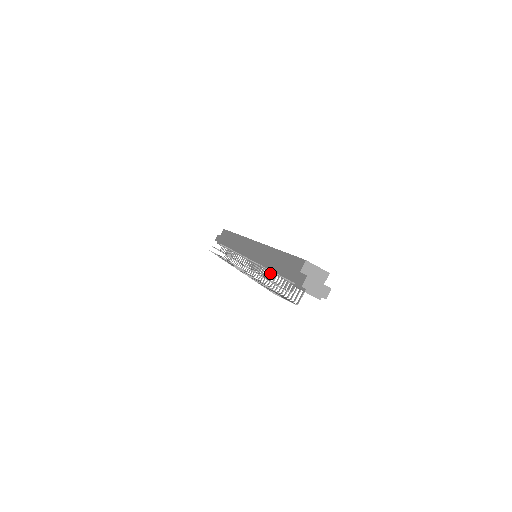
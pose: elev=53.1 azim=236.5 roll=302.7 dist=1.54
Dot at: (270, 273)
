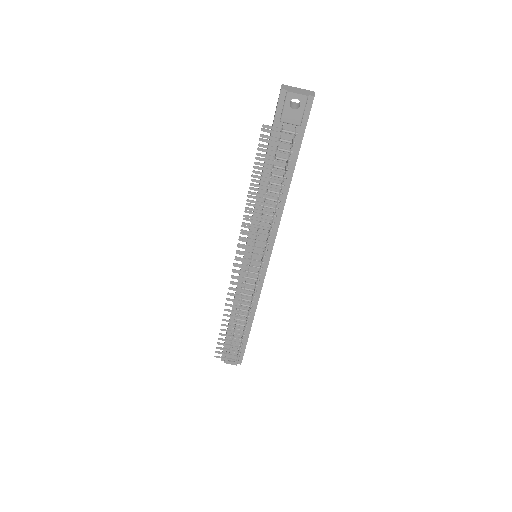
Dot at: occluded
